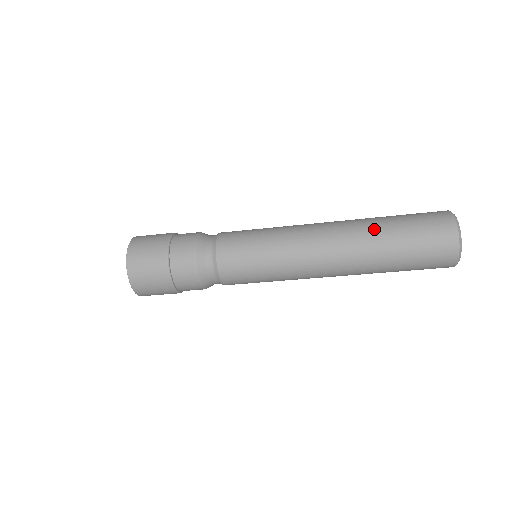
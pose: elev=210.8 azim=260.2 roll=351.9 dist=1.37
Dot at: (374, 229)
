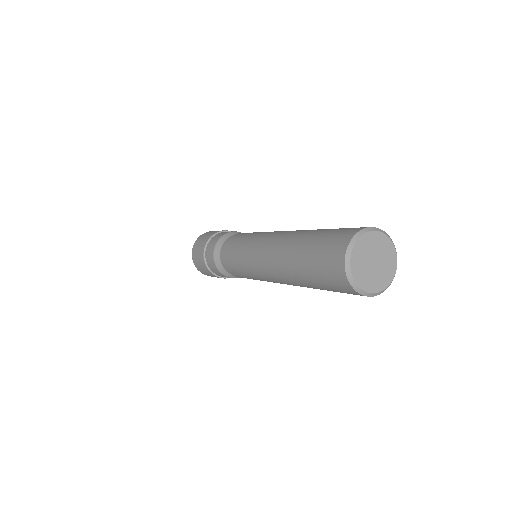
Dot at: (291, 262)
